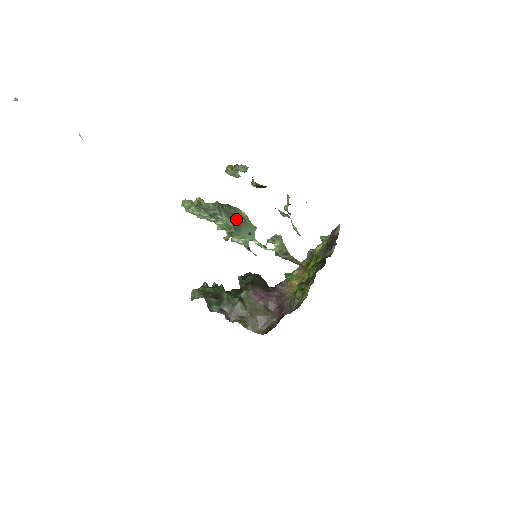
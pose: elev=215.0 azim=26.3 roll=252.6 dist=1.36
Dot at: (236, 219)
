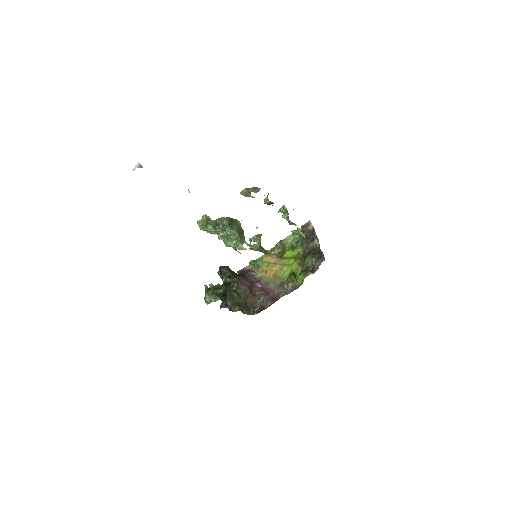
Dot at: (239, 229)
